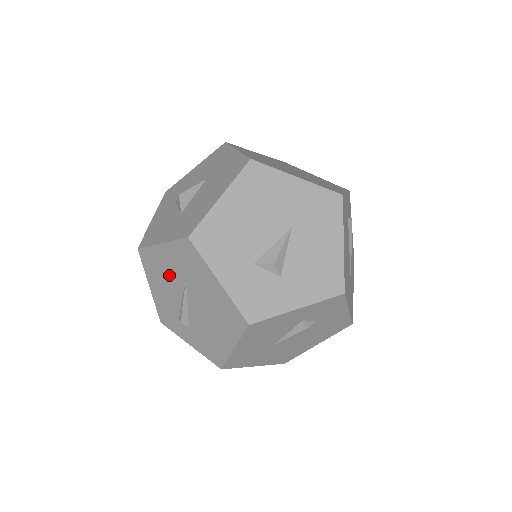
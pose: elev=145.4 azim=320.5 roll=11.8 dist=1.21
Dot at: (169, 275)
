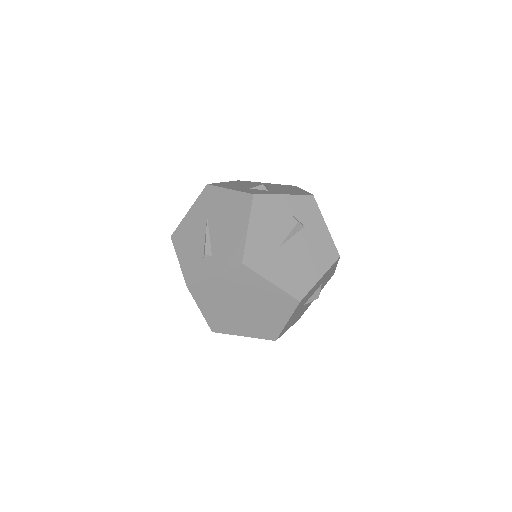
Dot at: (195, 228)
